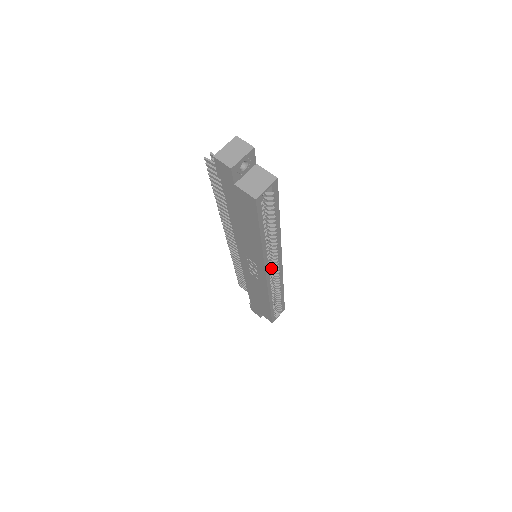
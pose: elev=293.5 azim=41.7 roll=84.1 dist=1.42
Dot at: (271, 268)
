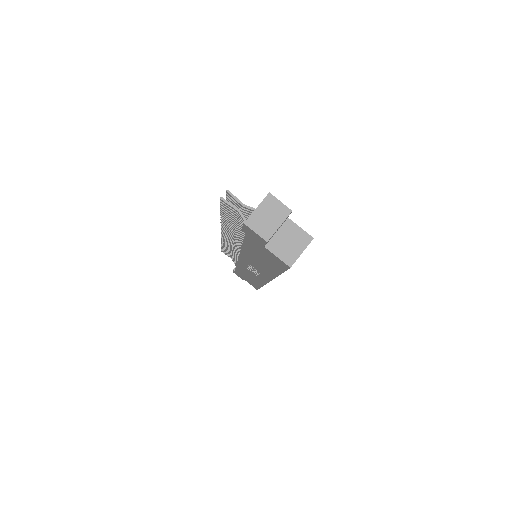
Dot at: occluded
